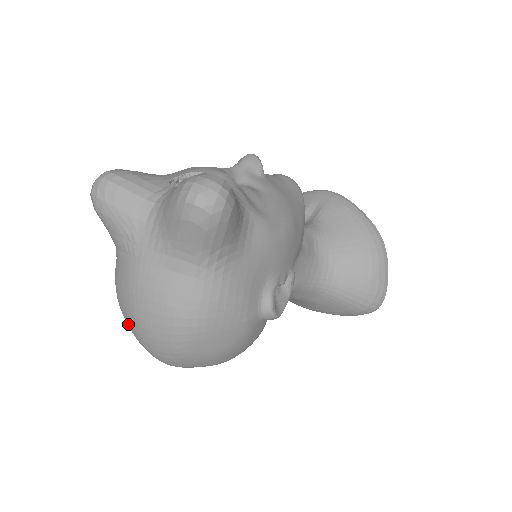
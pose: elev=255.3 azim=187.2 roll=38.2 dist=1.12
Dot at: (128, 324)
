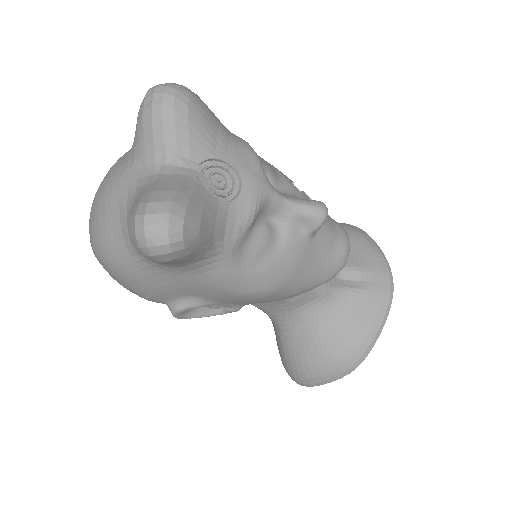
Dot at: occluded
